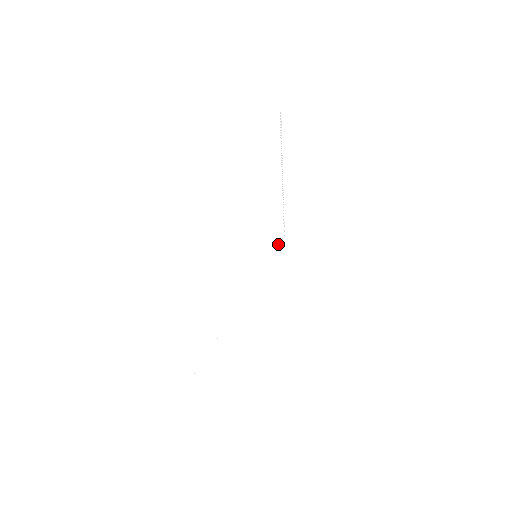
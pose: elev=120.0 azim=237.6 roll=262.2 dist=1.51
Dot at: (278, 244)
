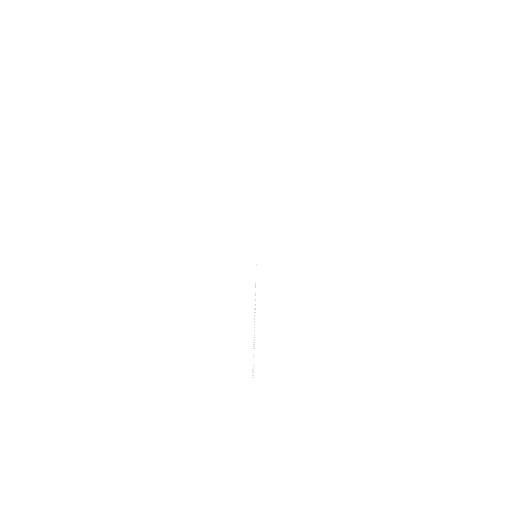
Dot at: (255, 281)
